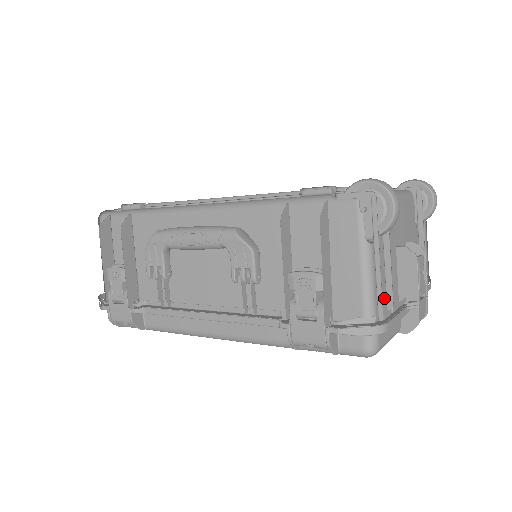
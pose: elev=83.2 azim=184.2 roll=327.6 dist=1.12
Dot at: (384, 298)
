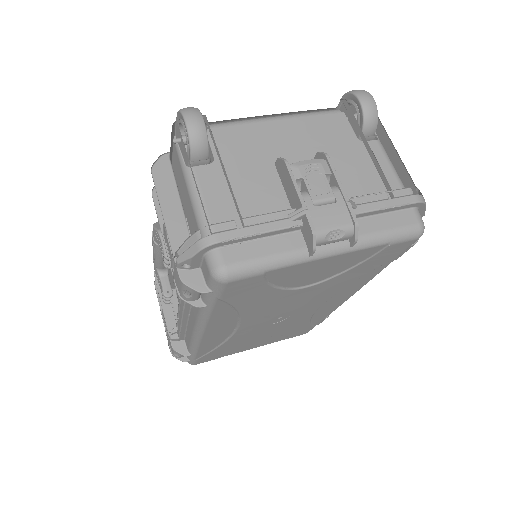
Dot at: (239, 216)
